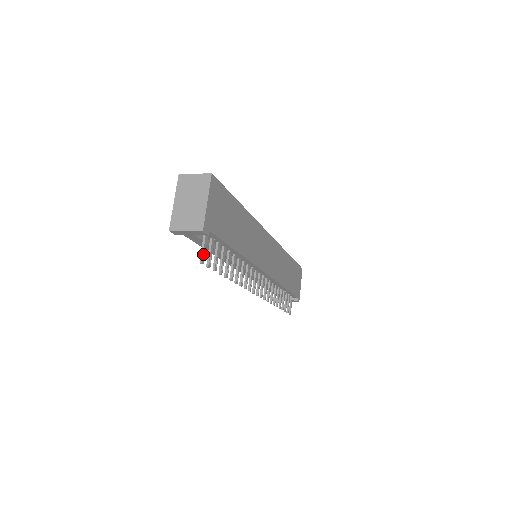
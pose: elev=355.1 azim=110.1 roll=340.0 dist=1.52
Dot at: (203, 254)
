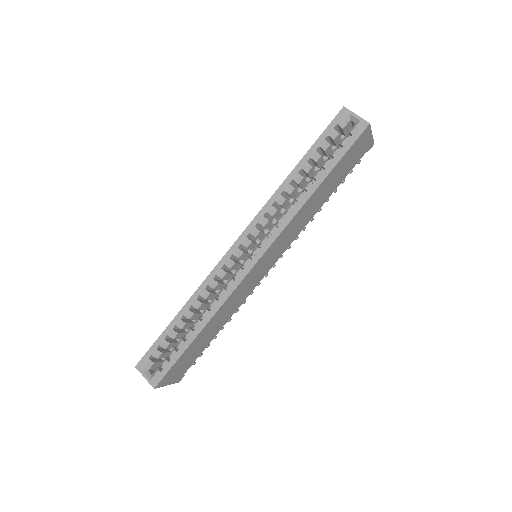
Dot at: occluded
